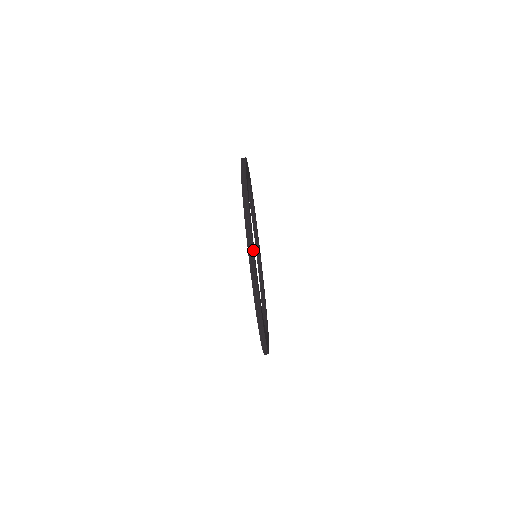
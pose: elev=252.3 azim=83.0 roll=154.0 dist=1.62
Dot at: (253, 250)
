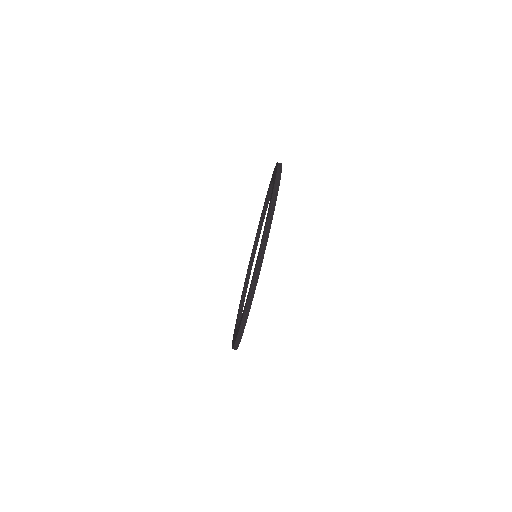
Dot at: occluded
